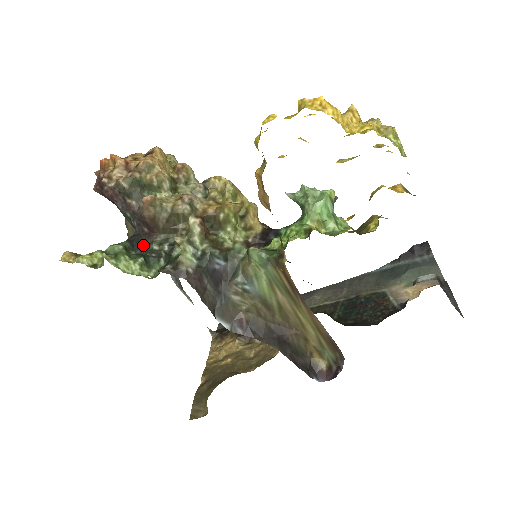
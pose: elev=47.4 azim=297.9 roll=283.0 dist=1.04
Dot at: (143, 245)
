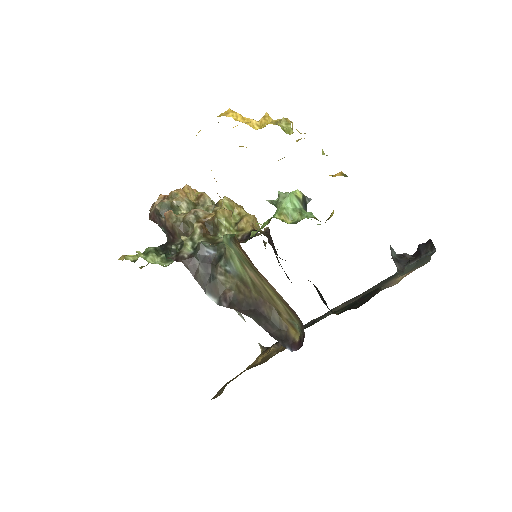
Dot at: (169, 248)
